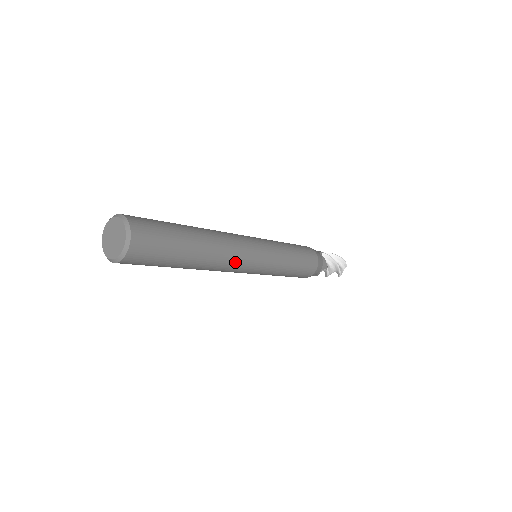
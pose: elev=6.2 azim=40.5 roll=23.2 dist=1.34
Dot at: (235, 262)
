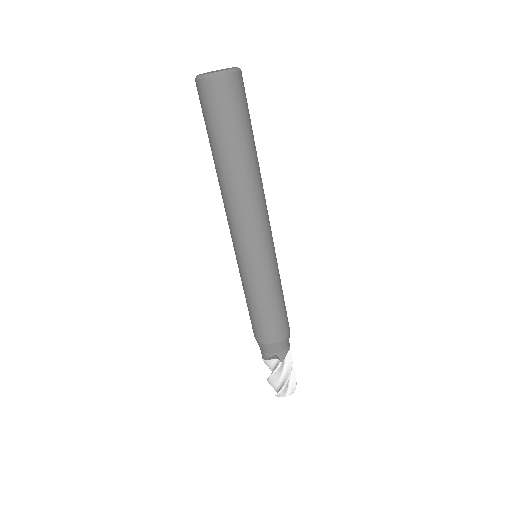
Dot at: (249, 216)
